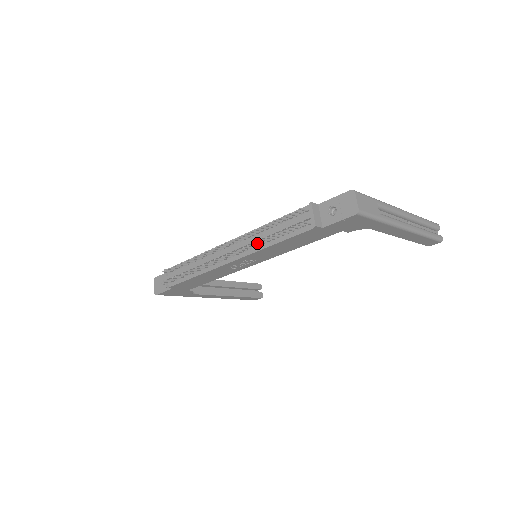
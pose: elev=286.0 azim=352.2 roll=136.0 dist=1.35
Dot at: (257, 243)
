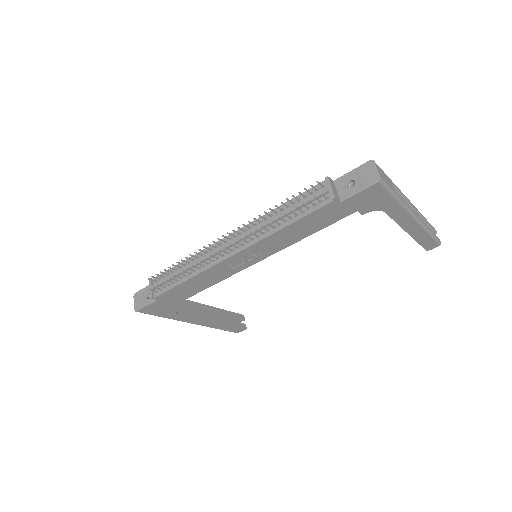
Dot at: (265, 229)
